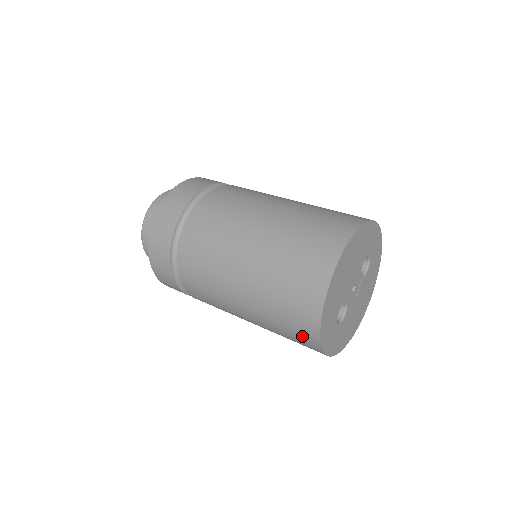
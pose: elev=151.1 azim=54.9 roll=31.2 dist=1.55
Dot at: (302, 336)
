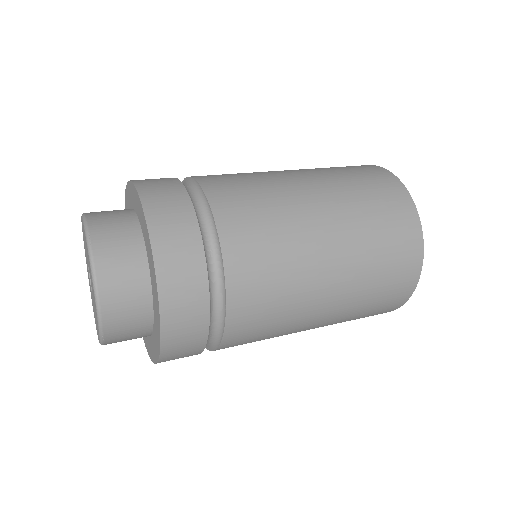
Dot at: (402, 278)
